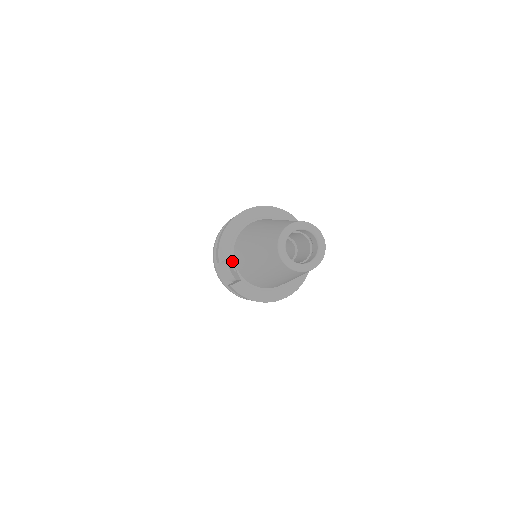
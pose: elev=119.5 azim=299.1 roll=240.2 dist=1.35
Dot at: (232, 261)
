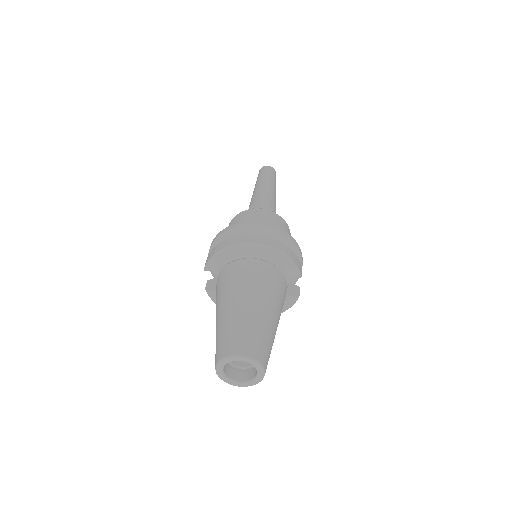
Dot at: (216, 275)
